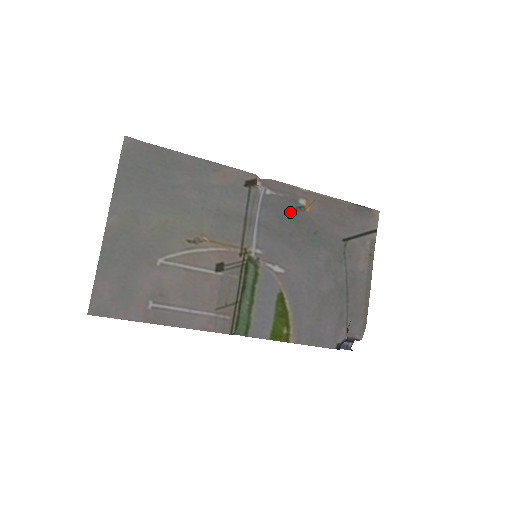
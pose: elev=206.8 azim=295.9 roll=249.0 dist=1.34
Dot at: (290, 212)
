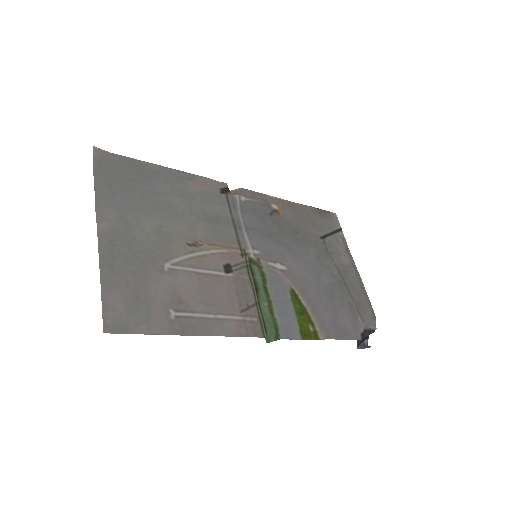
Dot at: (268, 215)
